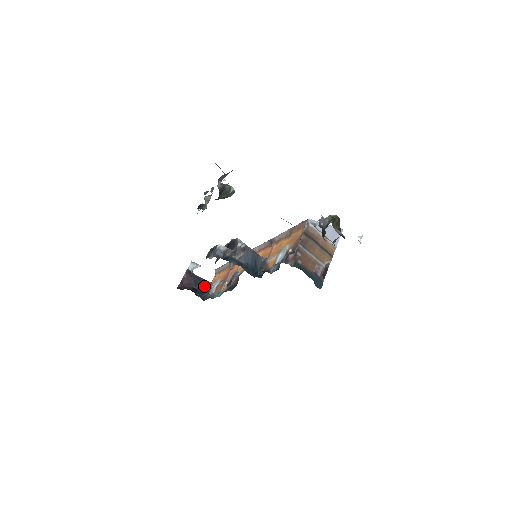
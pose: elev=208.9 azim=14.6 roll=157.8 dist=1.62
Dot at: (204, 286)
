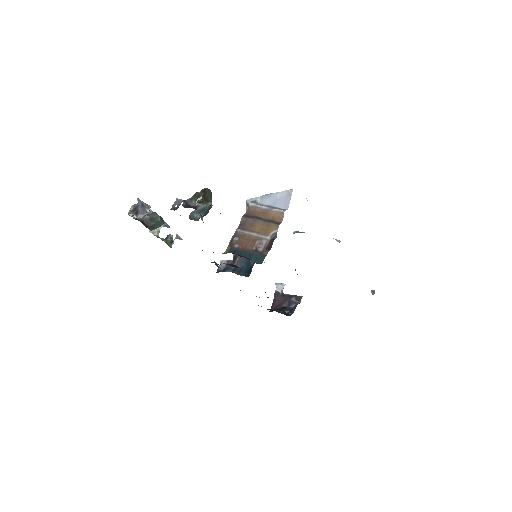
Dot at: (295, 302)
